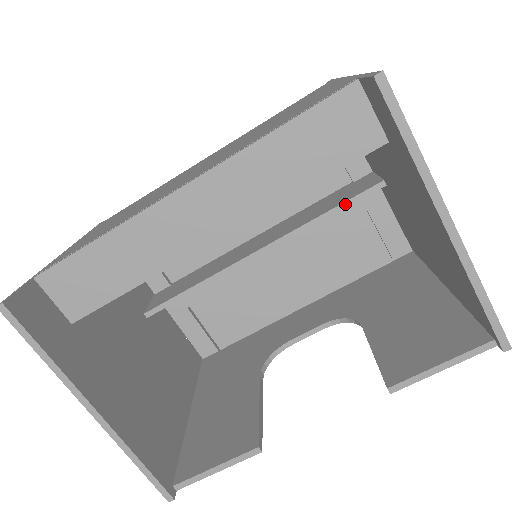
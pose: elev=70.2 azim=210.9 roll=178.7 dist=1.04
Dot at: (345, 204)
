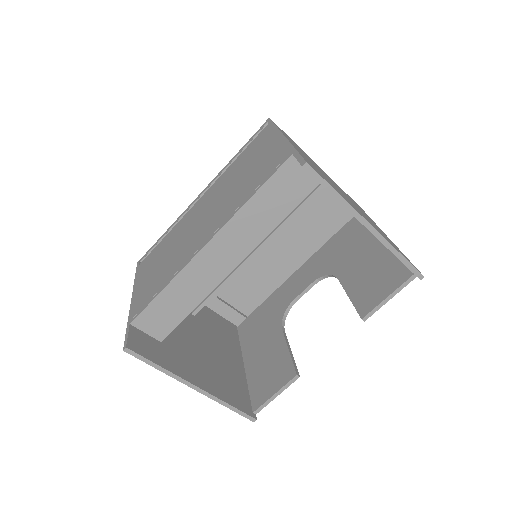
Dot at: (304, 203)
